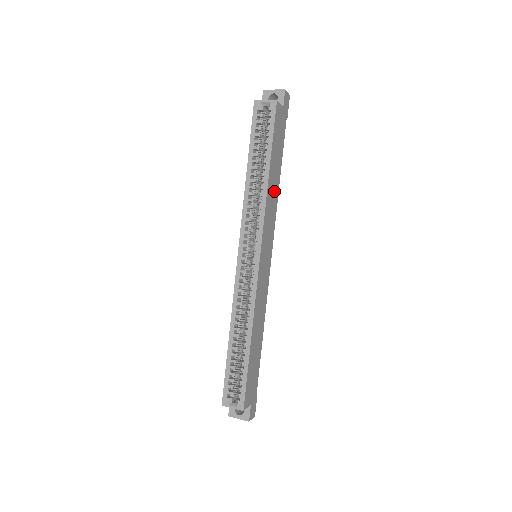
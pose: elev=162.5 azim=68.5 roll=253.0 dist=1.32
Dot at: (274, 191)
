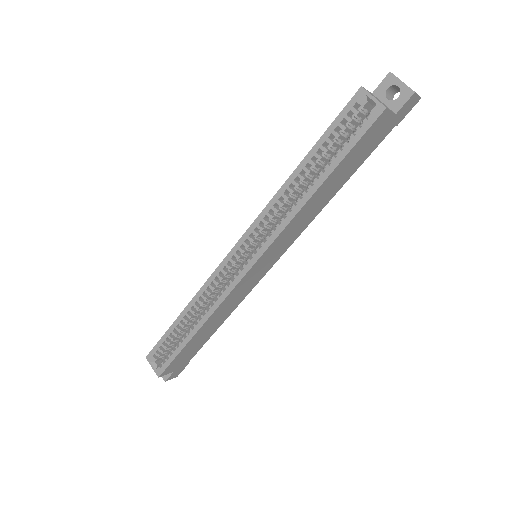
Dot at: (317, 206)
